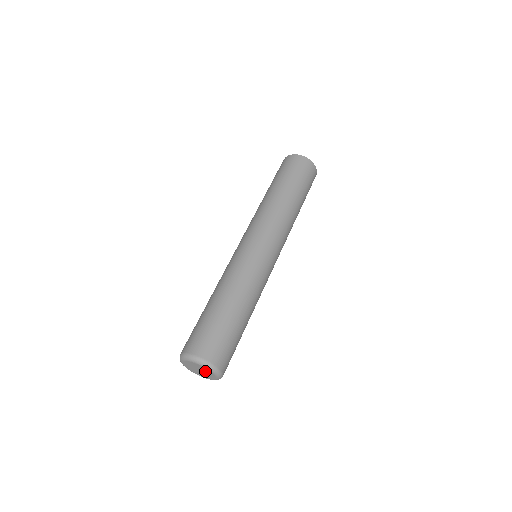
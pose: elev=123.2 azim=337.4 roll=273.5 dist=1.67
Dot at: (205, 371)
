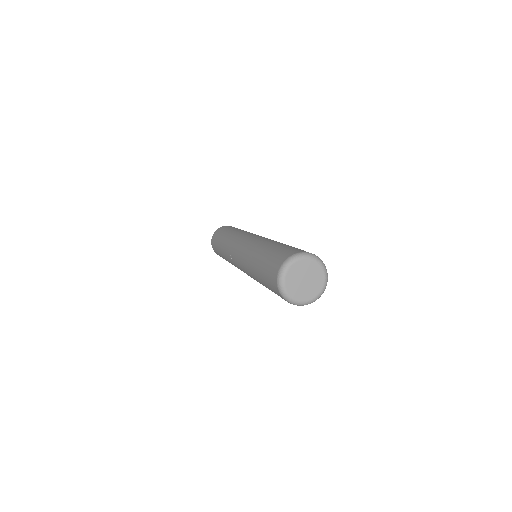
Dot at: (311, 272)
